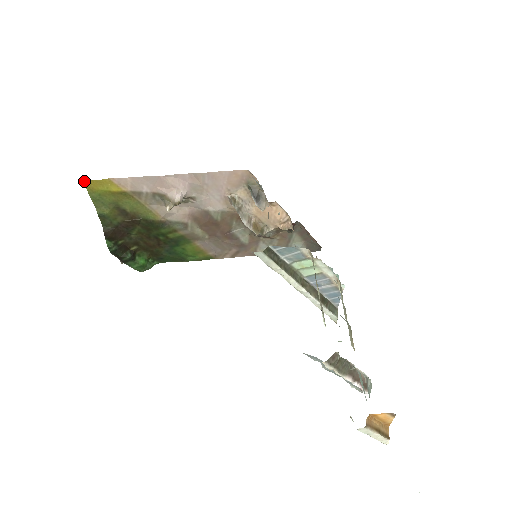
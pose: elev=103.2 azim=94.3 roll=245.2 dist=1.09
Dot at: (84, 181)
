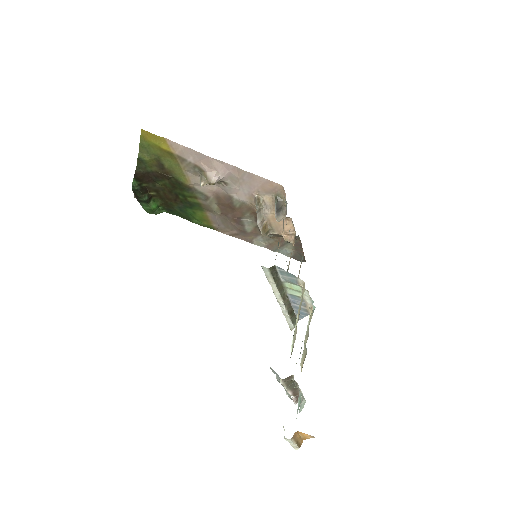
Dot at: (142, 130)
